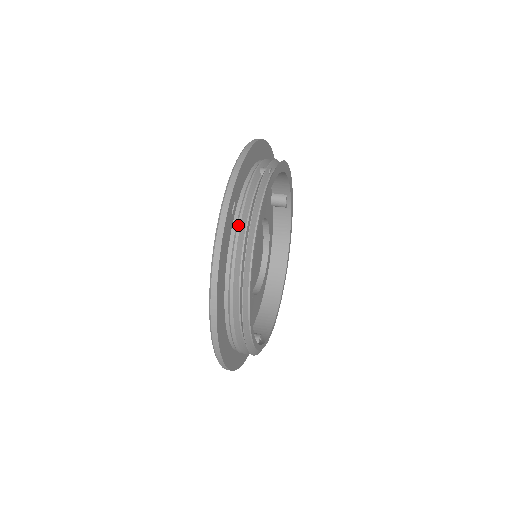
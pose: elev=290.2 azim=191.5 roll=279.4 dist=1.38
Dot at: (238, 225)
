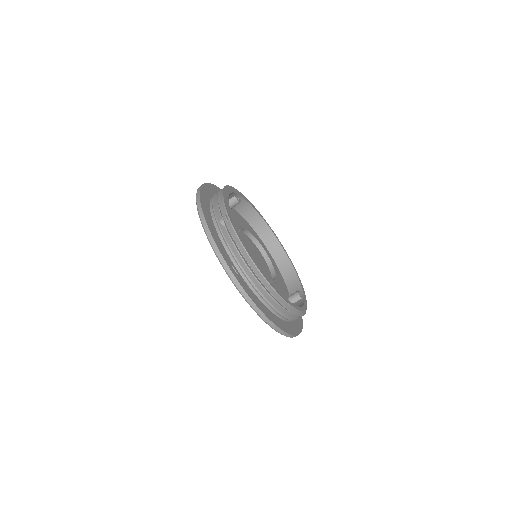
Dot at: (245, 275)
